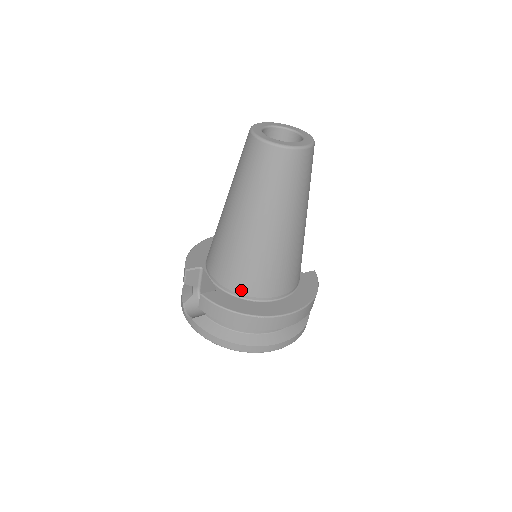
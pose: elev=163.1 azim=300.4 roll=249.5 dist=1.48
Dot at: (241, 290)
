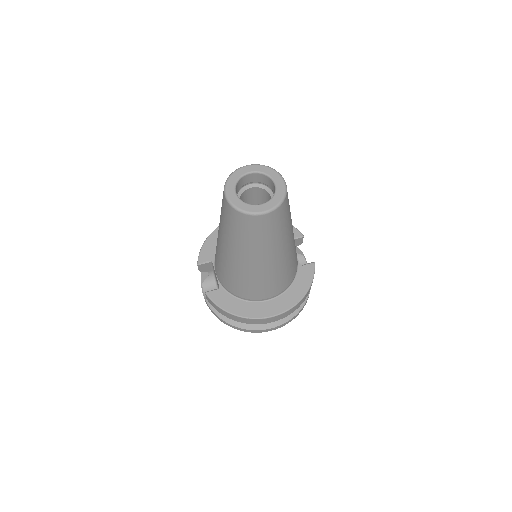
Dot at: (237, 293)
